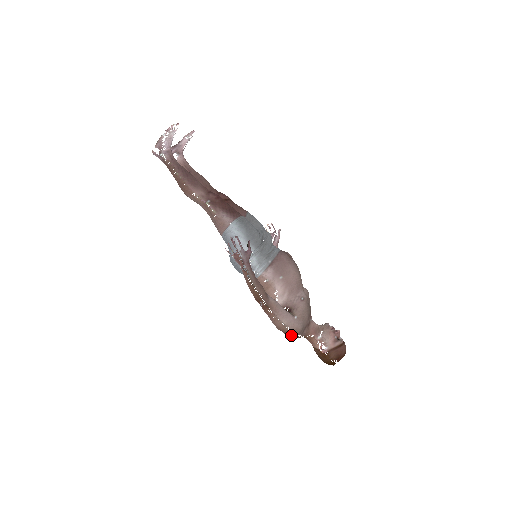
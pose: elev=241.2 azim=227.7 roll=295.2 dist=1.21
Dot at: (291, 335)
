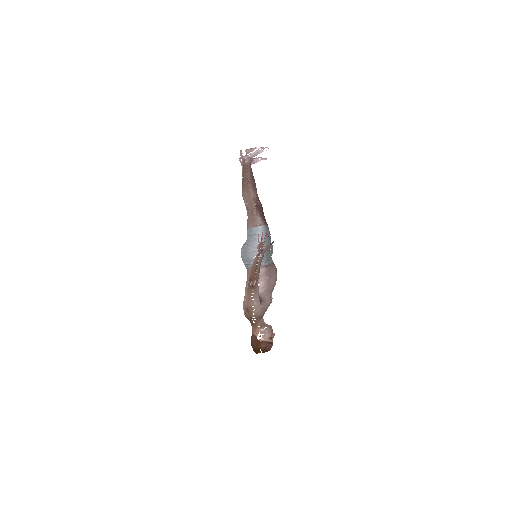
Dot at: (251, 315)
